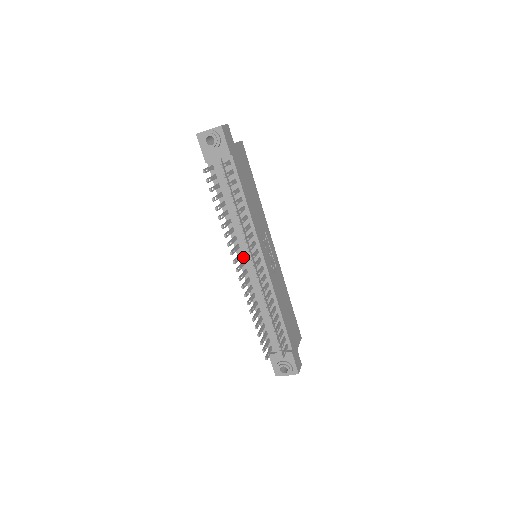
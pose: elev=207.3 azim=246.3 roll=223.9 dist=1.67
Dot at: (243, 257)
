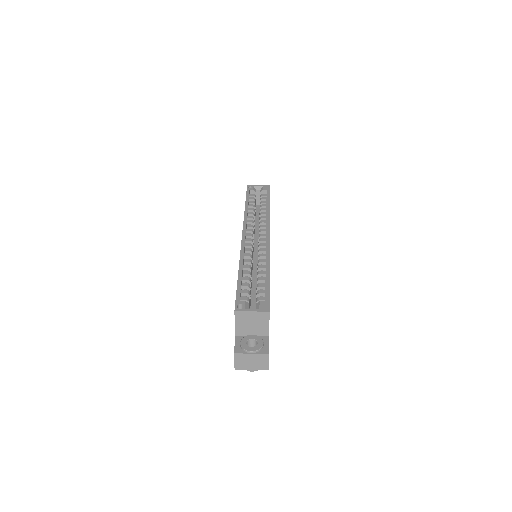
Dot at: occluded
